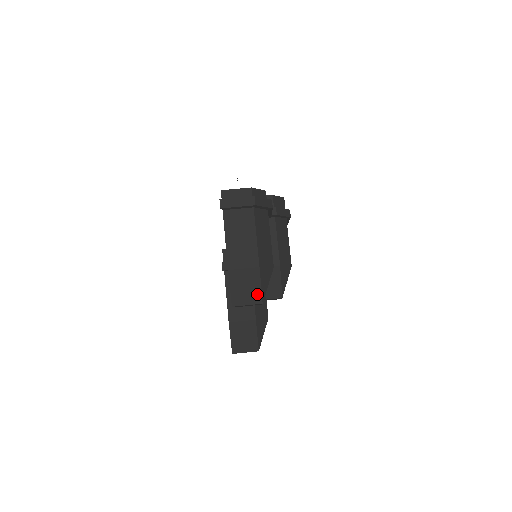
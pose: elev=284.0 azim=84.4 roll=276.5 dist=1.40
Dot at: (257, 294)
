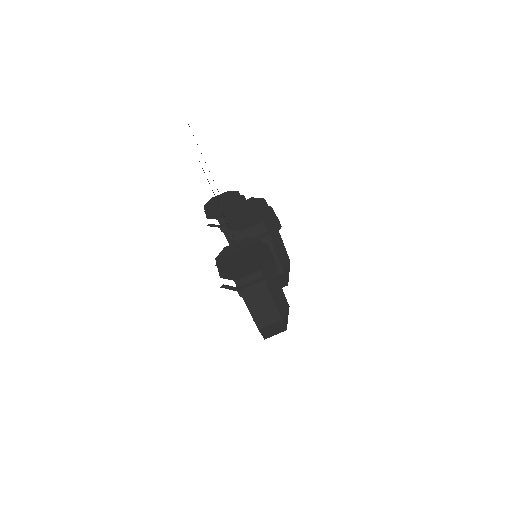
Dot at: (282, 329)
